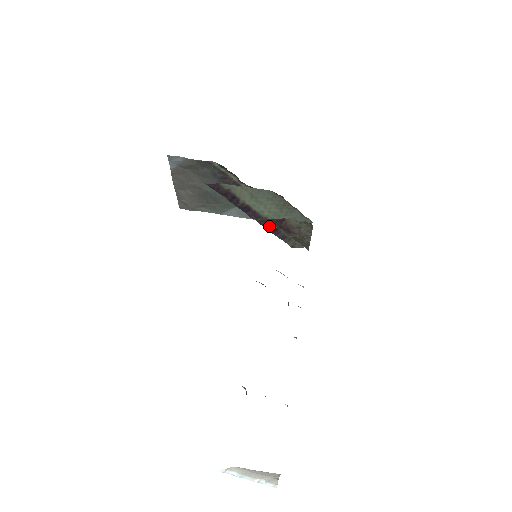
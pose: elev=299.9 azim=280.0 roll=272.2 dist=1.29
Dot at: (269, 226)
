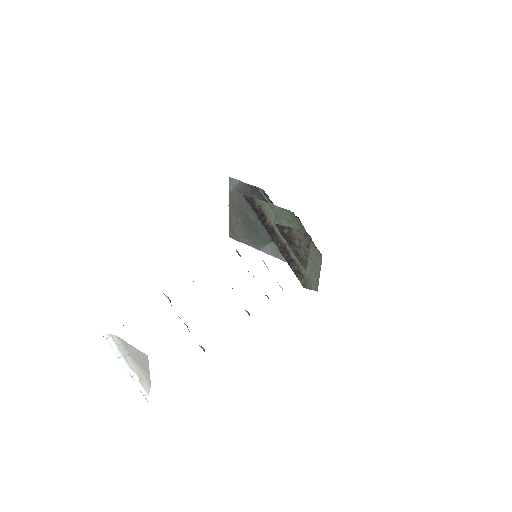
Dot at: (287, 255)
